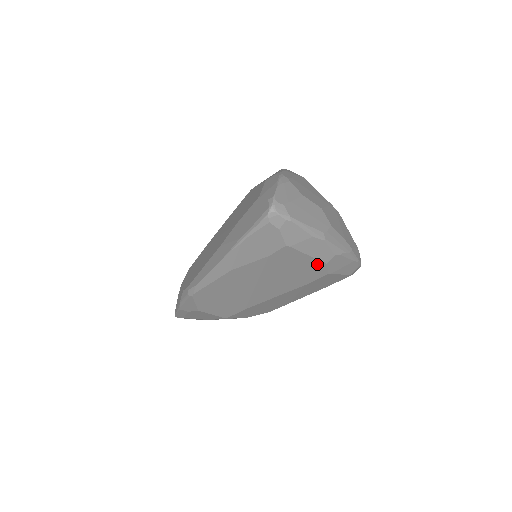
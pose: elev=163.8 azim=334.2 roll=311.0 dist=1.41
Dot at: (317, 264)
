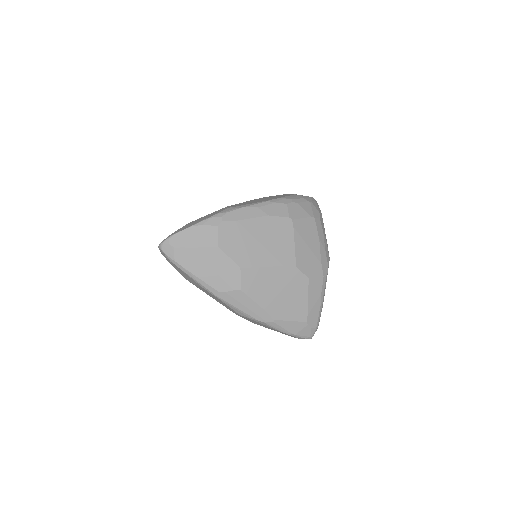
Dot at: occluded
